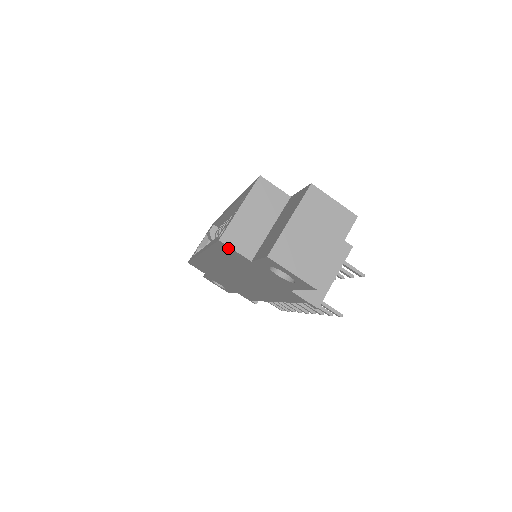
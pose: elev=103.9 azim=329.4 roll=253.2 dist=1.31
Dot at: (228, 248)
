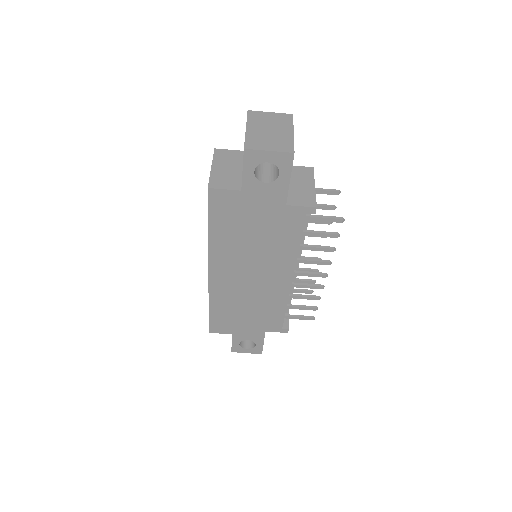
Dot at: (218, 194)
